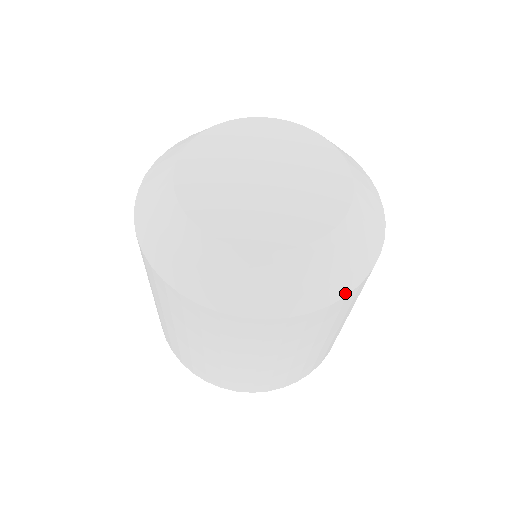
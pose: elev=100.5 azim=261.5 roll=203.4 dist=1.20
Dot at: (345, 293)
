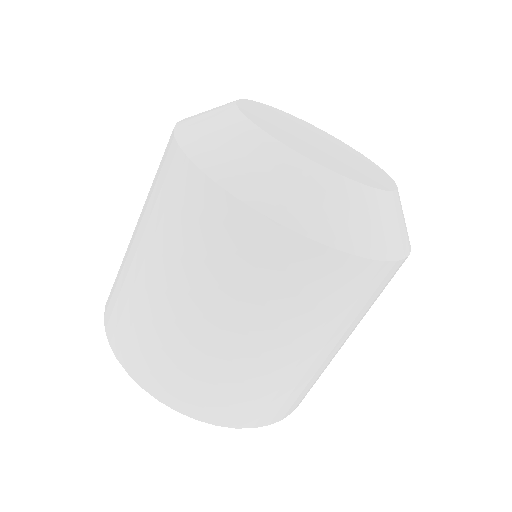
Dot at: (329, 242)
